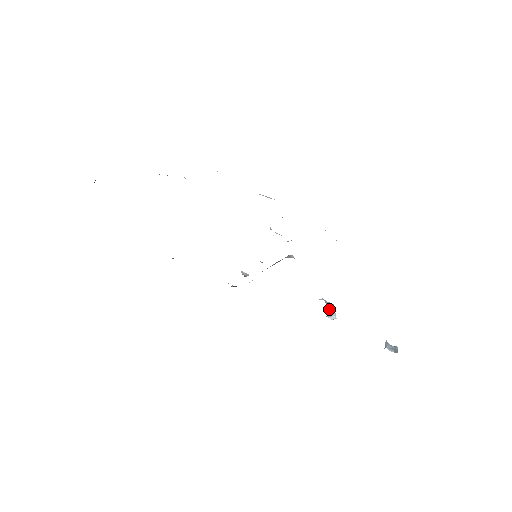
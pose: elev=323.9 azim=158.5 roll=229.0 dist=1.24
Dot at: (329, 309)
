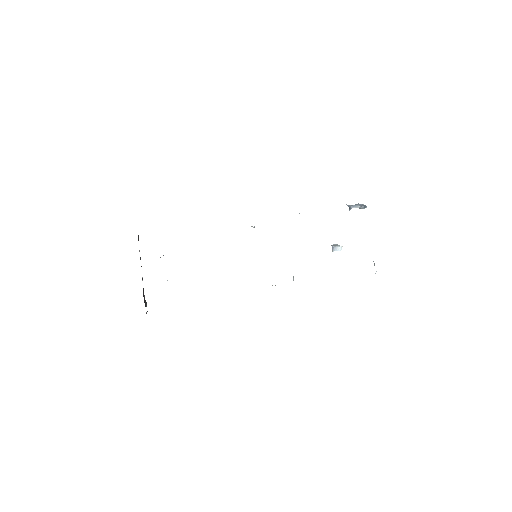
Dot at: (331, 245)
